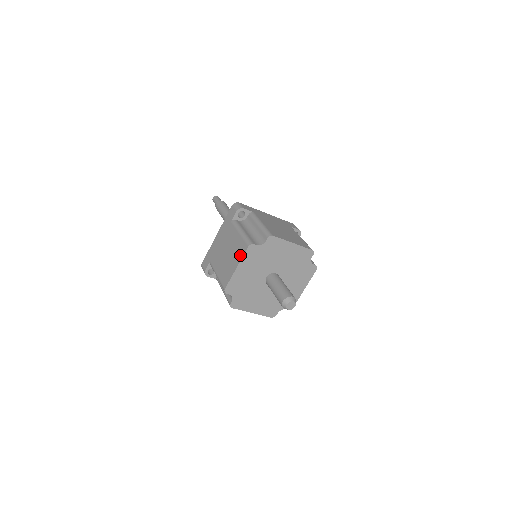
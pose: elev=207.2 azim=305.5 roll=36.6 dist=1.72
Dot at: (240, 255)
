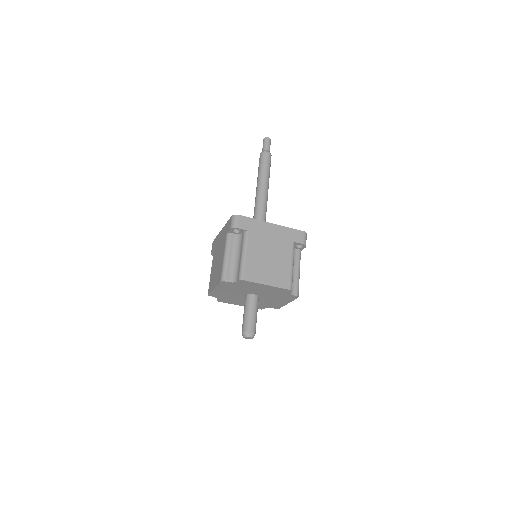
Dot at: (217, 281)
